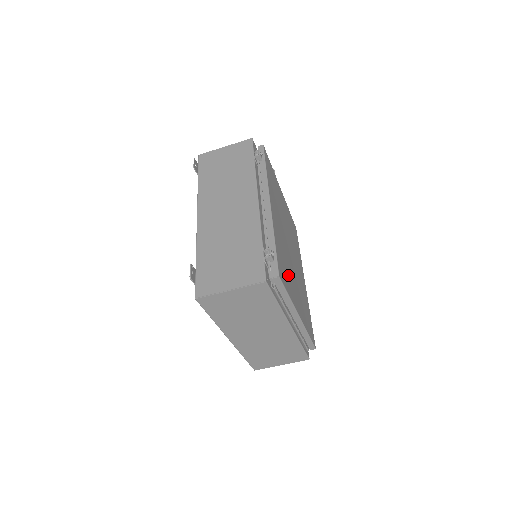
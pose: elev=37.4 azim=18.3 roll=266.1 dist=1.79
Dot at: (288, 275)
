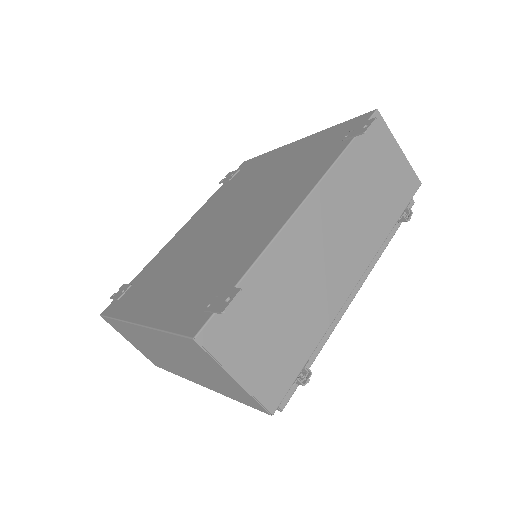
Dot at: occluded
